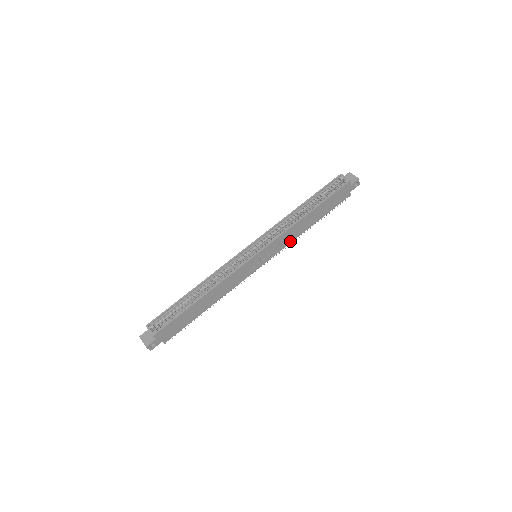
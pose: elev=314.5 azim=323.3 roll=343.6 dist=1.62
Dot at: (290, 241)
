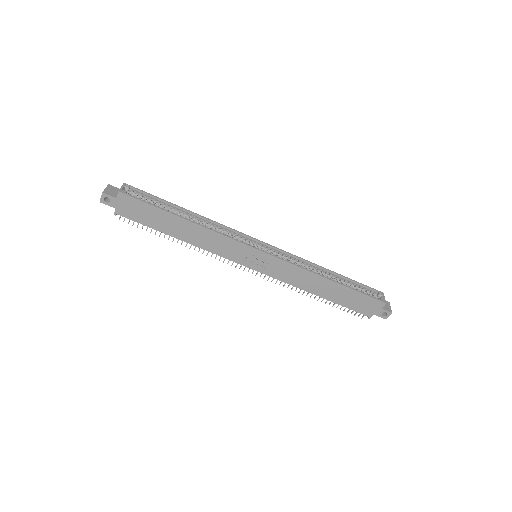
Dot at: (291, 282)
